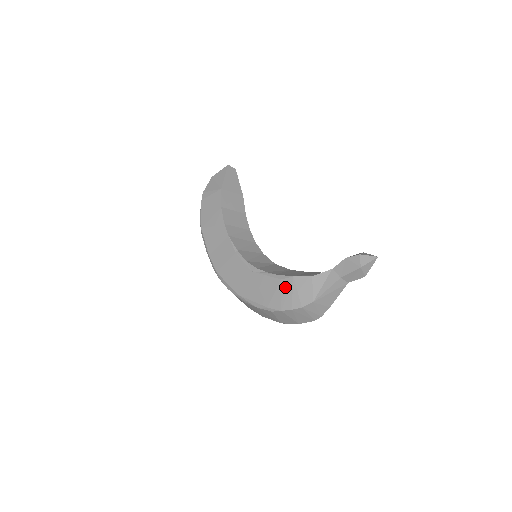
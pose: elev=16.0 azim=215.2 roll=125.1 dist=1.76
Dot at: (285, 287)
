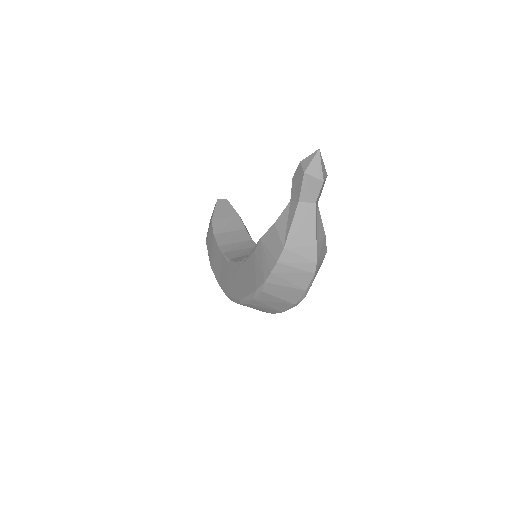
Dot at: (259, 255)
